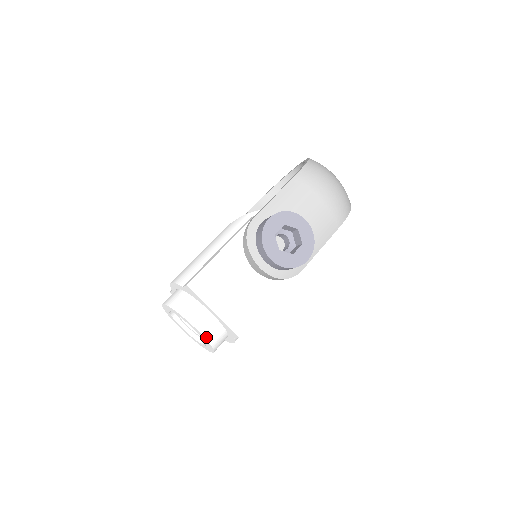
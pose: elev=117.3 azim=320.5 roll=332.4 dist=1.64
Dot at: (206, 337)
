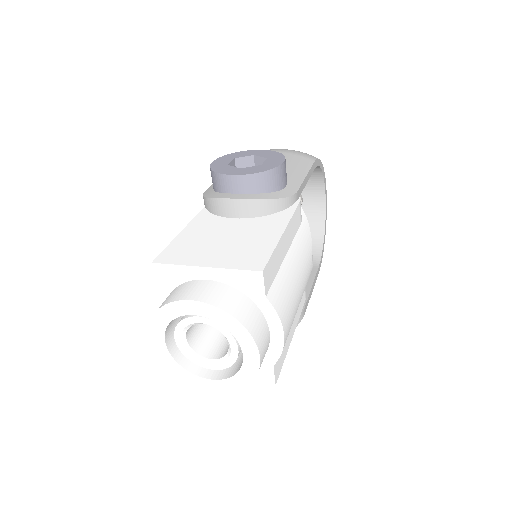
Dot at: (216, 305)
